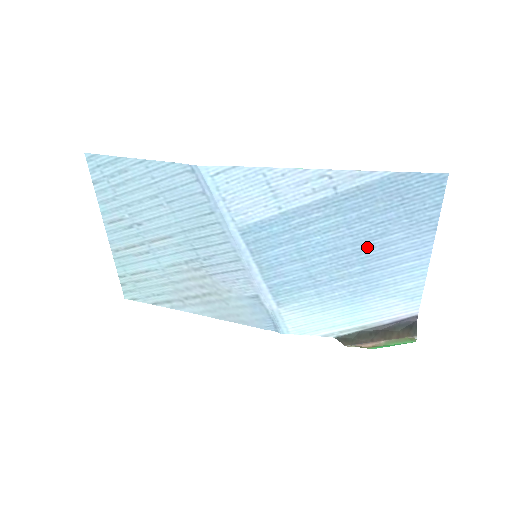
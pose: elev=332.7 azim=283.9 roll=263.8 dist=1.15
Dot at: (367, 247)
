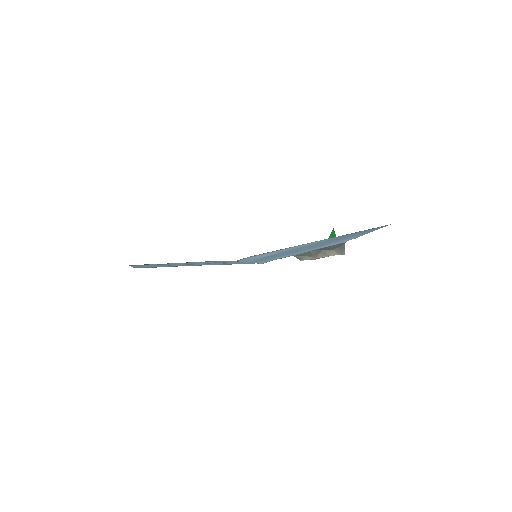
Dot at: (331, 242)
